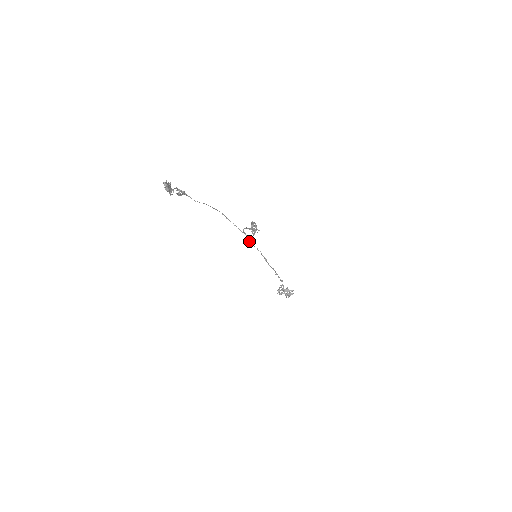
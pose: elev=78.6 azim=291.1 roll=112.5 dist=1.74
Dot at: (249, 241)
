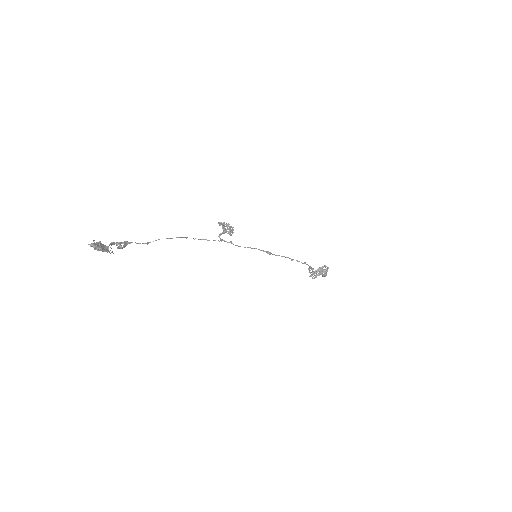
Dot at: occluded
